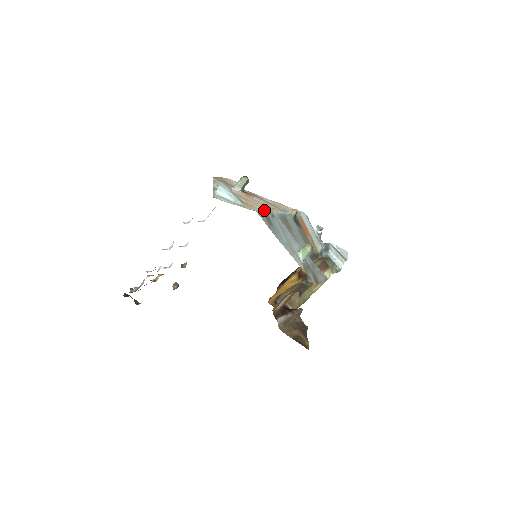
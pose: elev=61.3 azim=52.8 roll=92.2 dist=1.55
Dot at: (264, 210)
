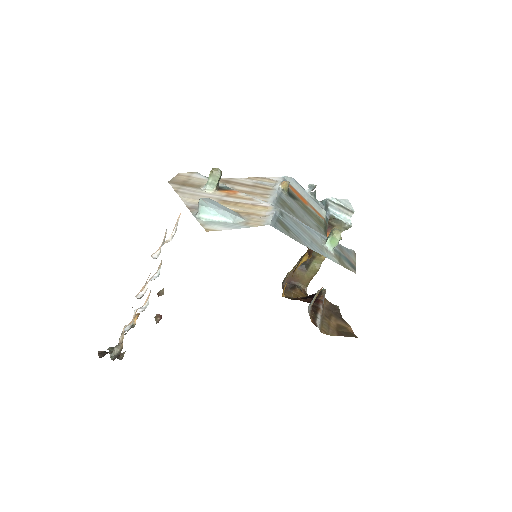
Dot at: (272, 214)
